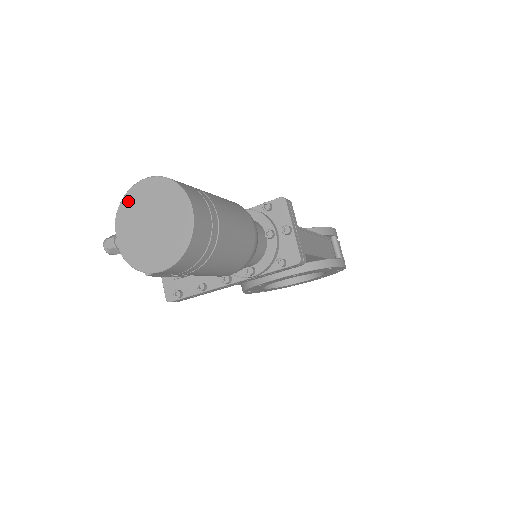
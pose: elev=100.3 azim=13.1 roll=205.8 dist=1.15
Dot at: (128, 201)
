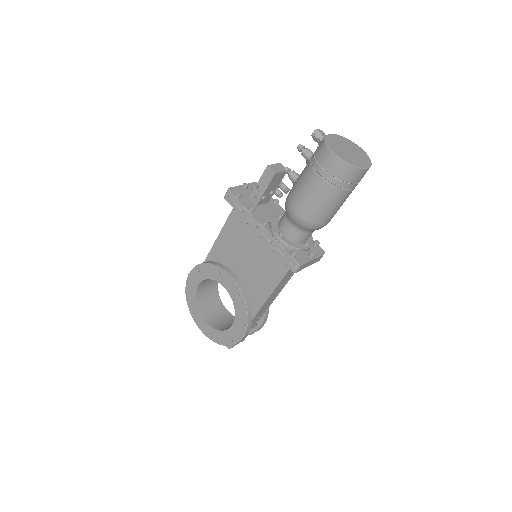
Dot at: (348, 141)
